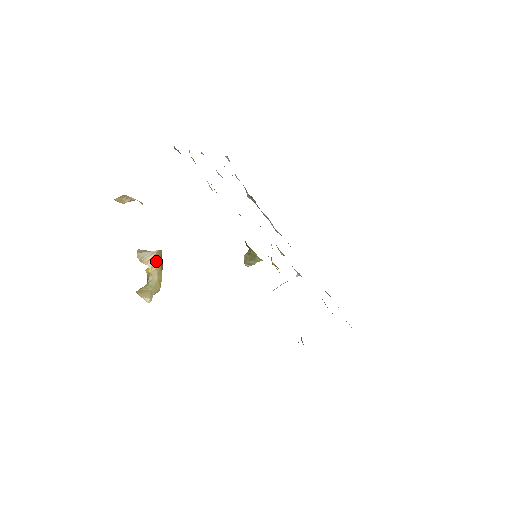
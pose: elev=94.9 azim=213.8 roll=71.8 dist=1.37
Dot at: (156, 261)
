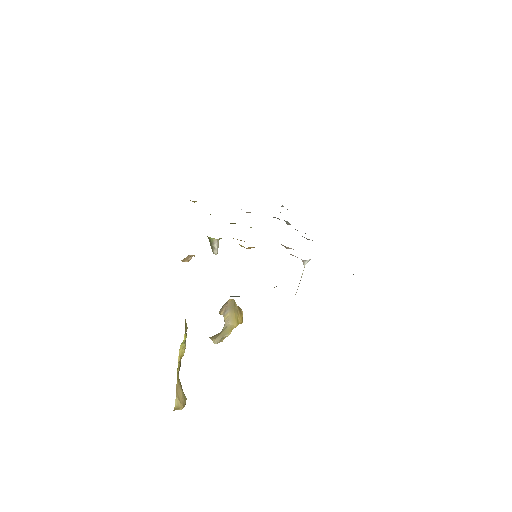
Dot at: (229, 309)
